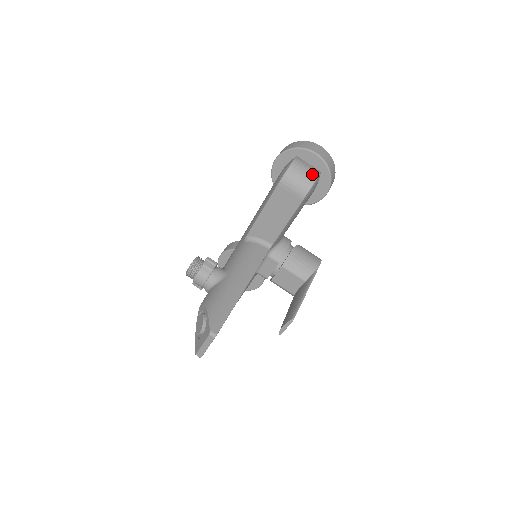
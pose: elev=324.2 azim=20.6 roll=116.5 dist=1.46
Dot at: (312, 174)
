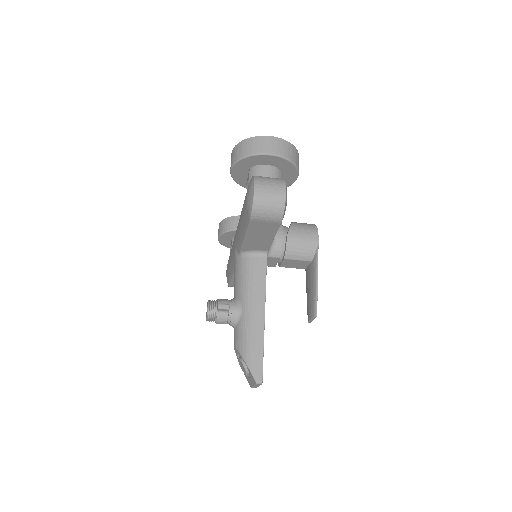
Dot at: (279, 197)
